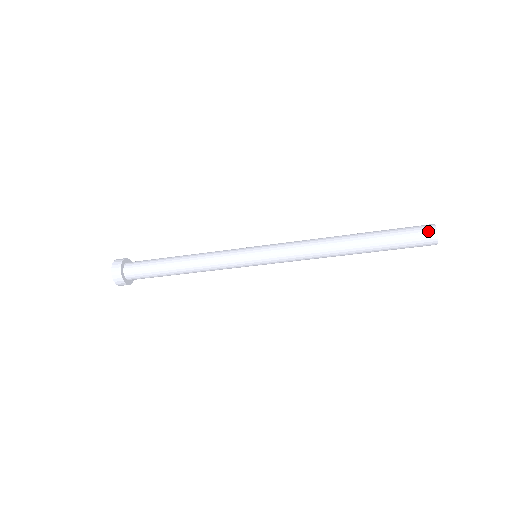
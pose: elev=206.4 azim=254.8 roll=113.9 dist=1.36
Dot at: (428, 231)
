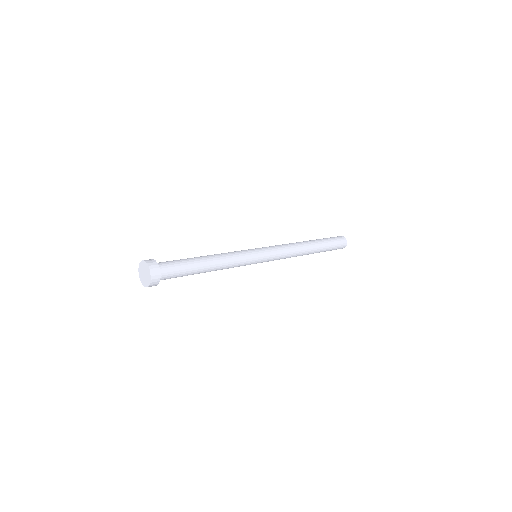
Dot at: (343, 238)
